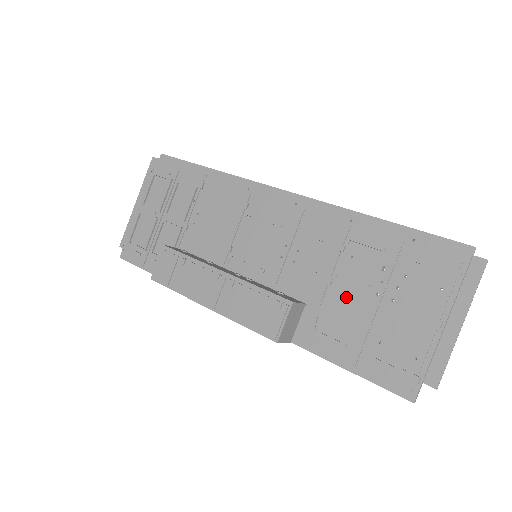
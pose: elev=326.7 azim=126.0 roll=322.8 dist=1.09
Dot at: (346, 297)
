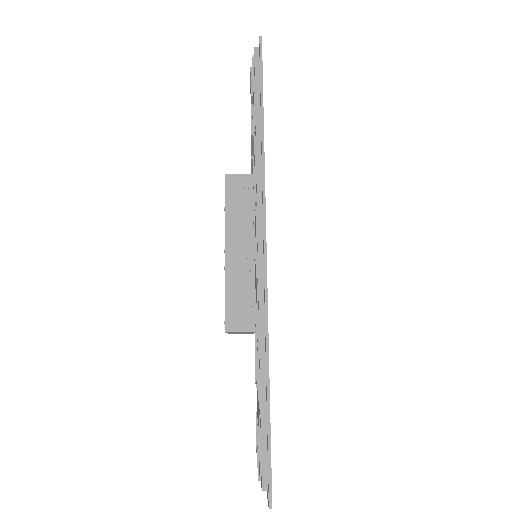
Dot at: occluded
